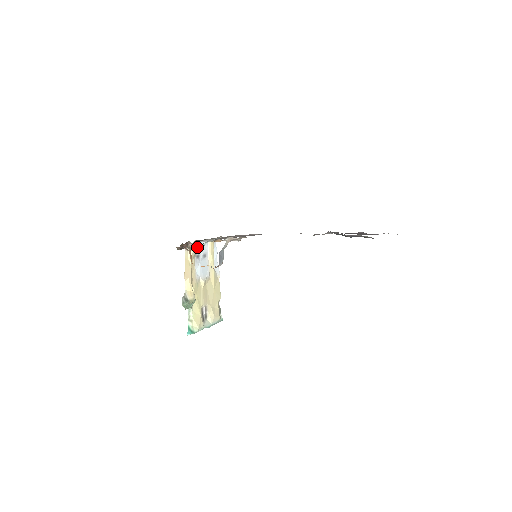
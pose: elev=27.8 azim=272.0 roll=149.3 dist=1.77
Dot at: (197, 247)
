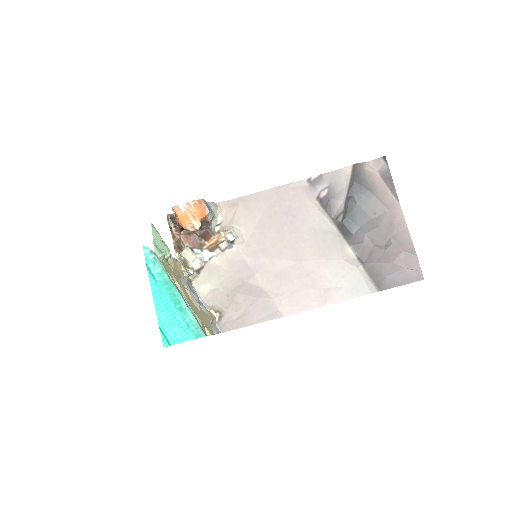
Dot at: (189, 248)
